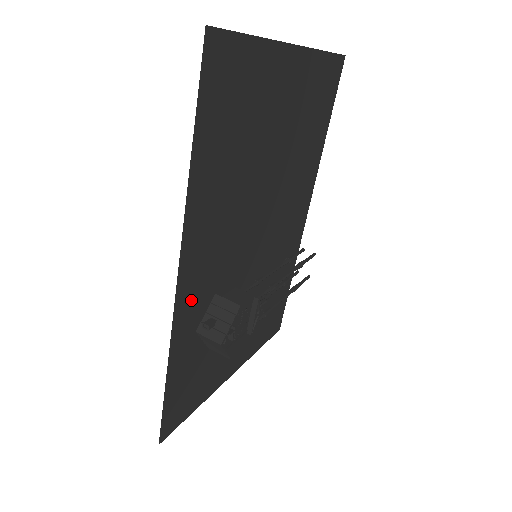
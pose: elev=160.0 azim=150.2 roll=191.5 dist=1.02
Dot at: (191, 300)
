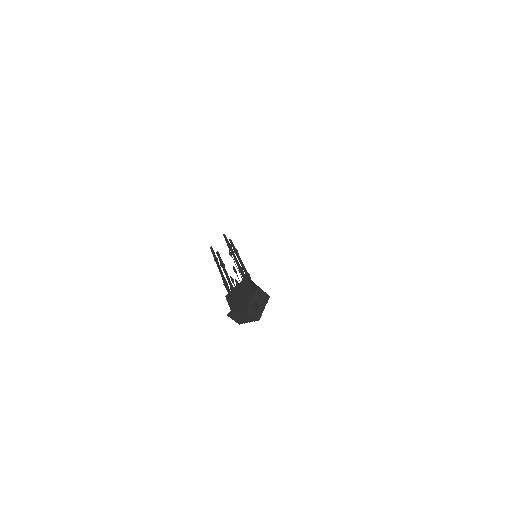
Dot at: occluded
